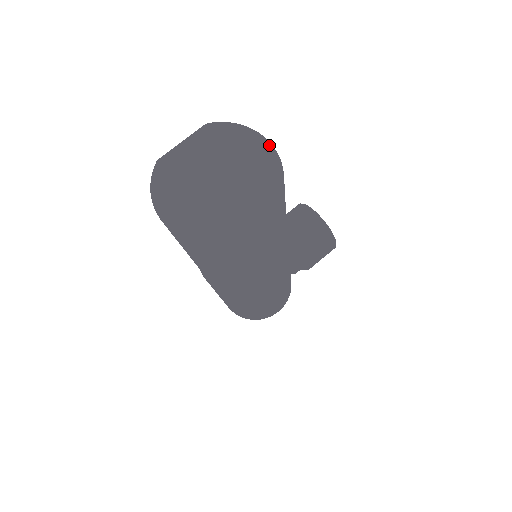
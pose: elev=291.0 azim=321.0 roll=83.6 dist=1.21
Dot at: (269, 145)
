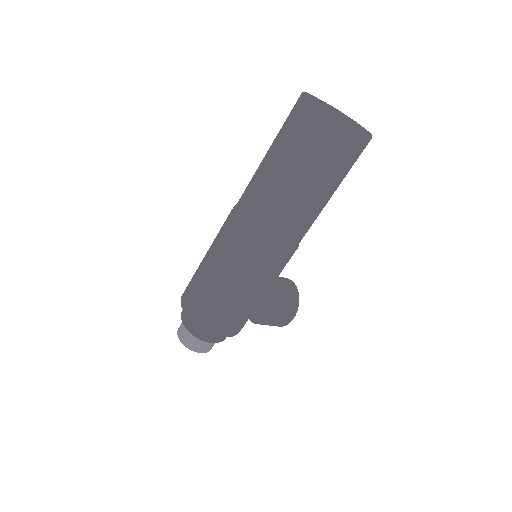
Dot at: (365, 129)
